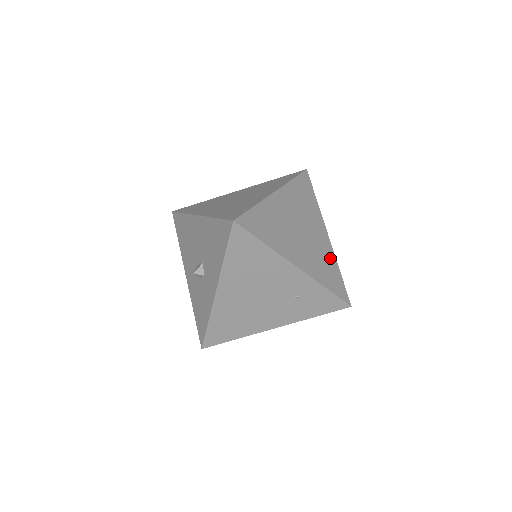
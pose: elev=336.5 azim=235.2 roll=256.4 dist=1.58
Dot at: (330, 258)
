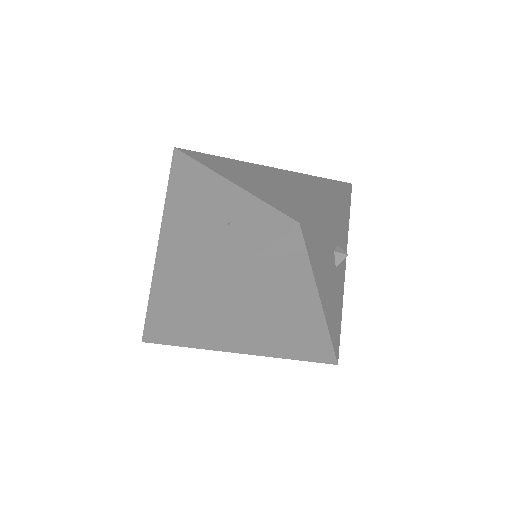
Dot at: (308, 201)
